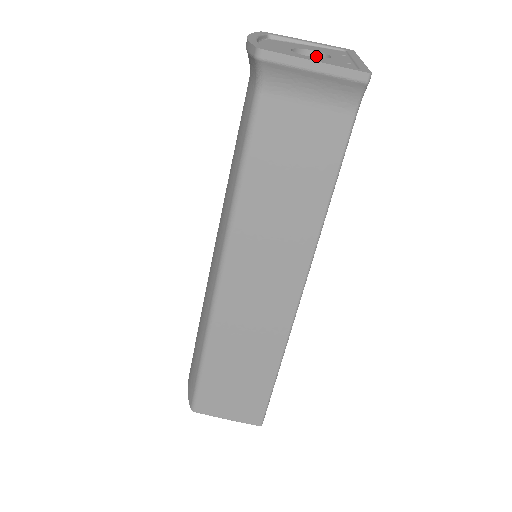
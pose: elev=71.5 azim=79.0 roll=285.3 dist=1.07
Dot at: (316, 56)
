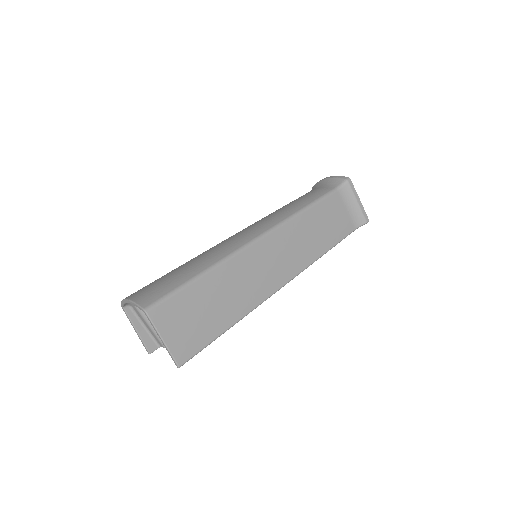
Dot at: occluded
